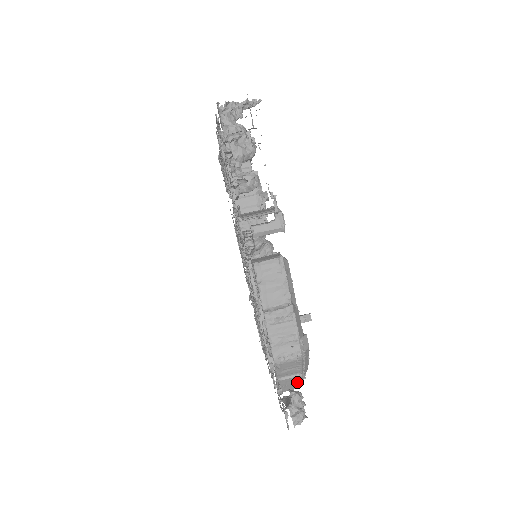
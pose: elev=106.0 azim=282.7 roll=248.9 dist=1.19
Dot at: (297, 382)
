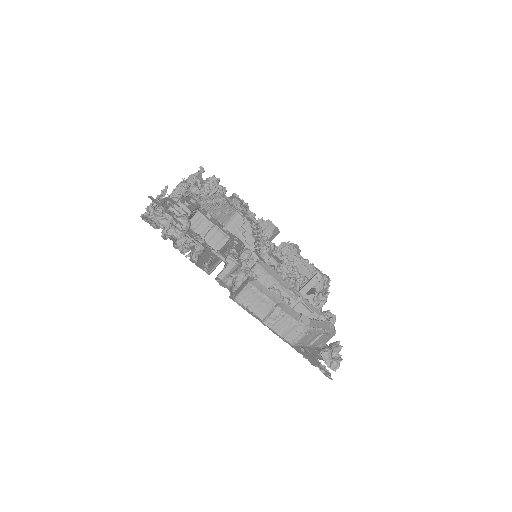
Dot at: (326, 337)
